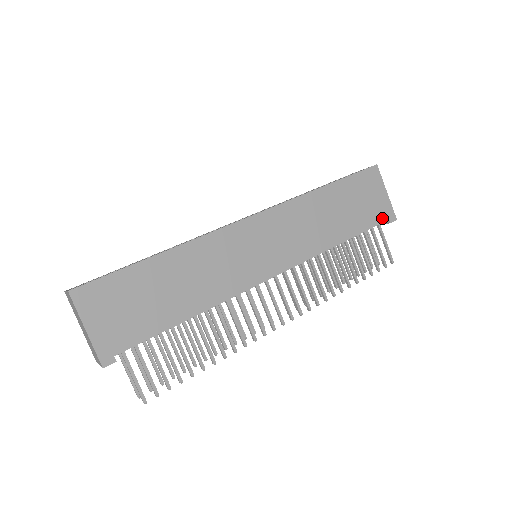
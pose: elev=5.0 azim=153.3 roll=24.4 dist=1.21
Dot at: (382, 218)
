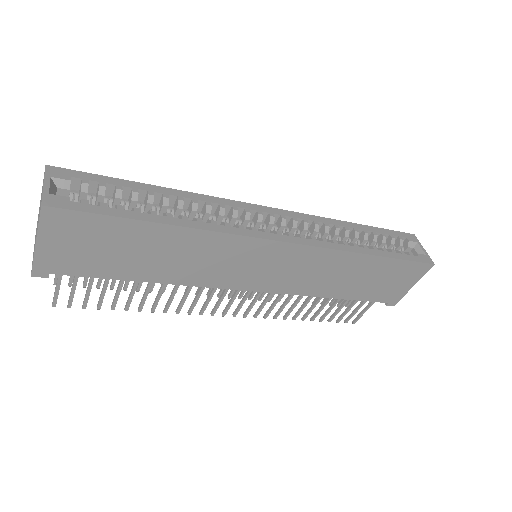
Dot at: (385, 299)
